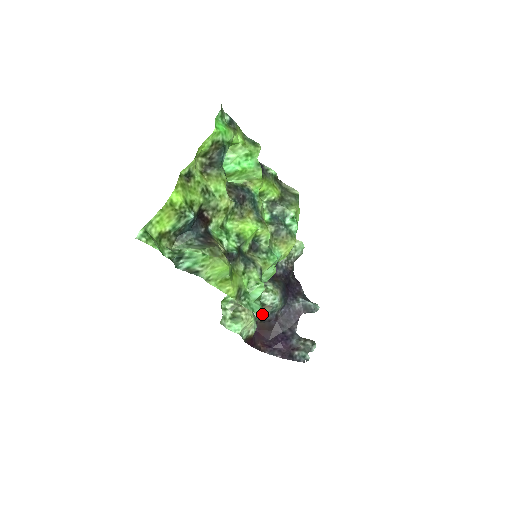
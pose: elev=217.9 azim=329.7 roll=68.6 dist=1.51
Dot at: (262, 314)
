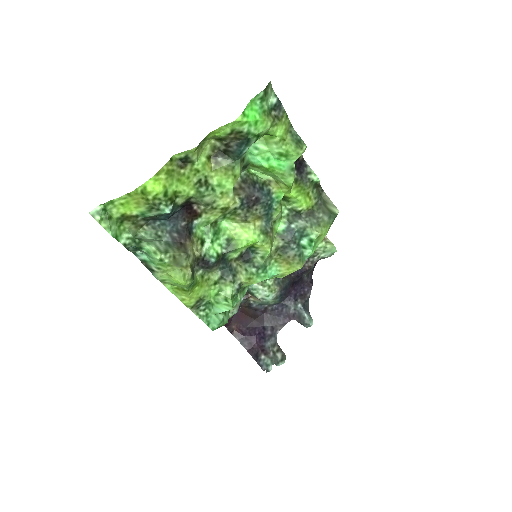
Dot at: (251, 301)
